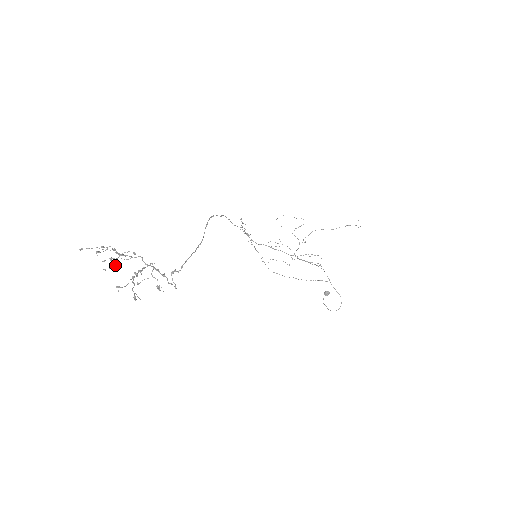
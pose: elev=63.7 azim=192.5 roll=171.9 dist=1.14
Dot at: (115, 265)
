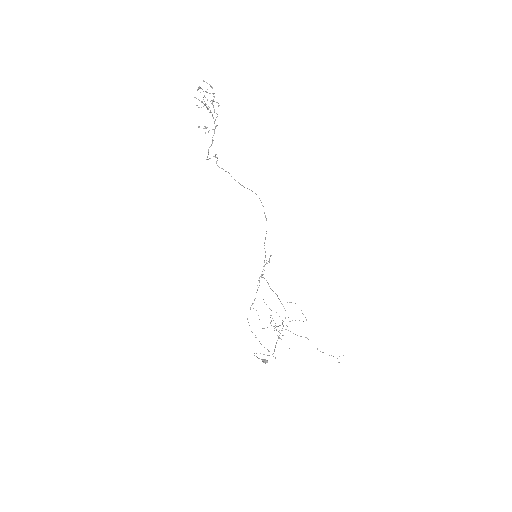
Dot at: occluded
